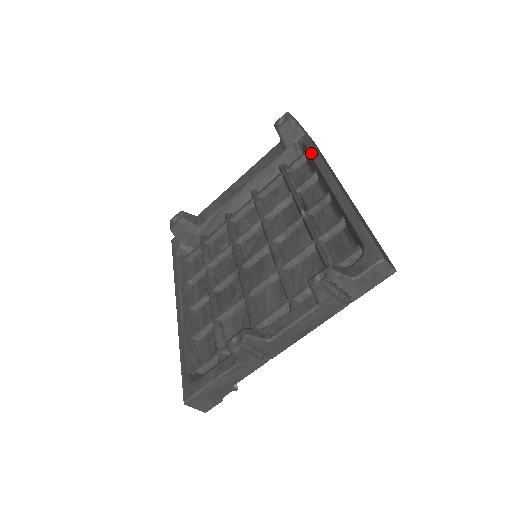
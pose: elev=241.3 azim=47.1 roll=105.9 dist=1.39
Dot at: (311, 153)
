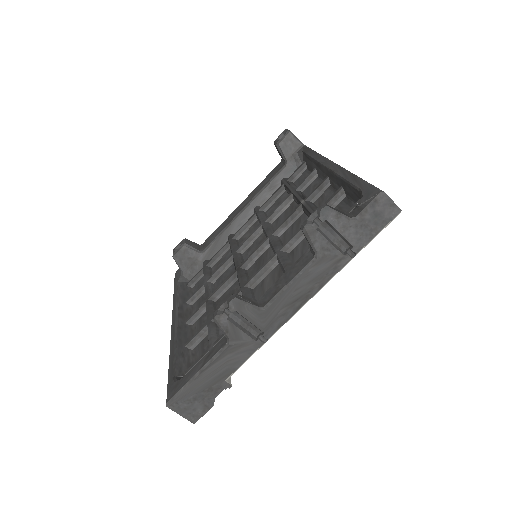
Dot at: (309, 154)
